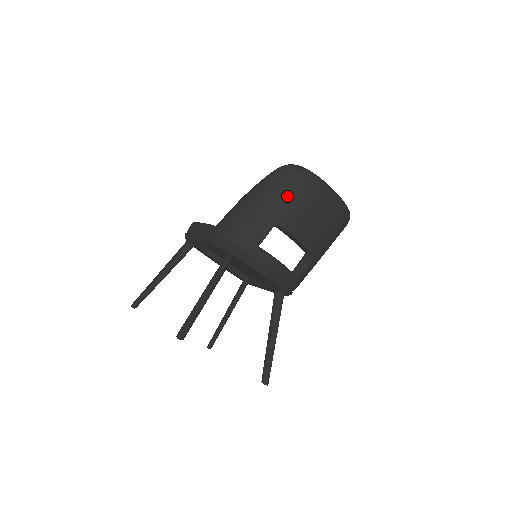
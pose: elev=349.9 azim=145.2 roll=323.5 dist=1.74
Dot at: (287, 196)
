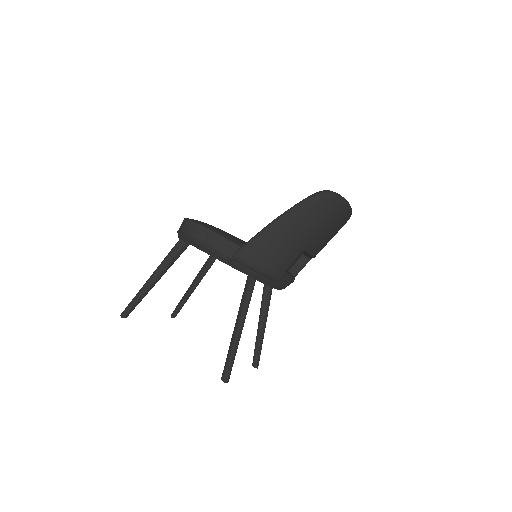
Dot at: (321, 225)
